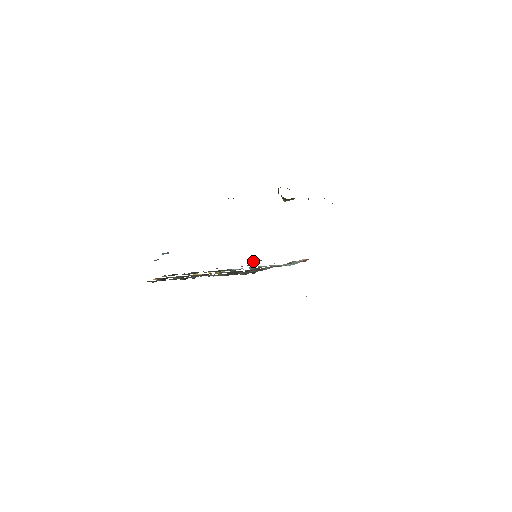
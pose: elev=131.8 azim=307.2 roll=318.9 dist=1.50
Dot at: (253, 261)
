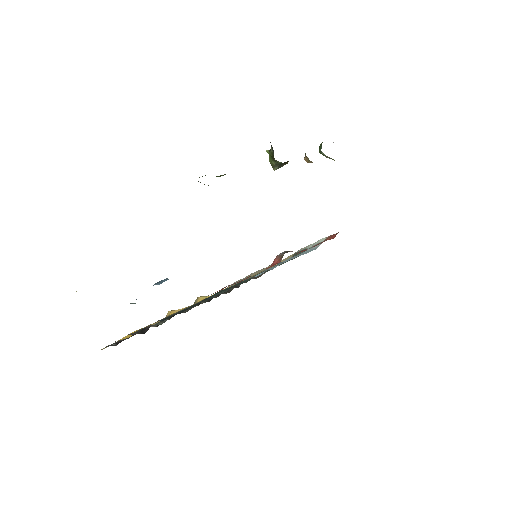
Dot at: (281, 255)
